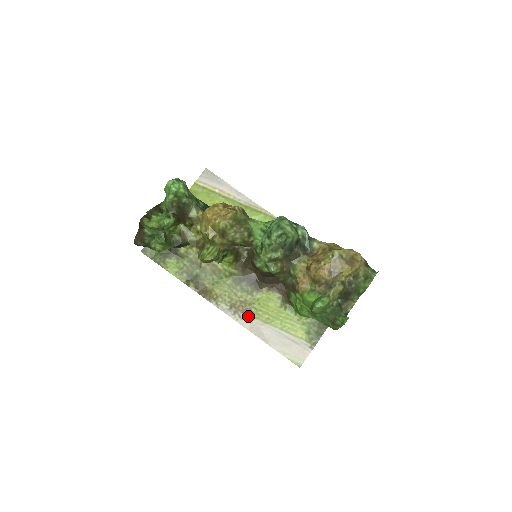
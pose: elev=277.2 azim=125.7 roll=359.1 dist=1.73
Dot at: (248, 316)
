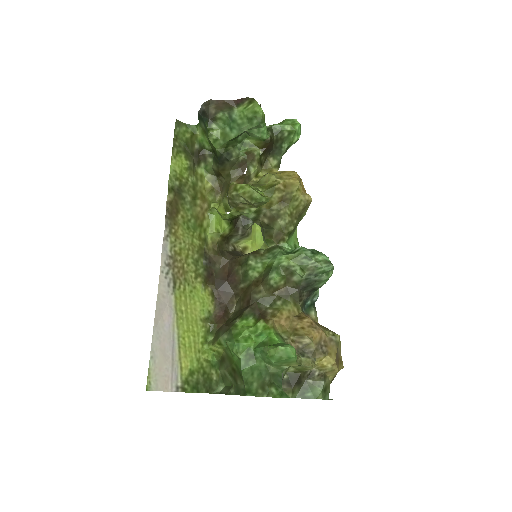
Dot at: (173, 284)
